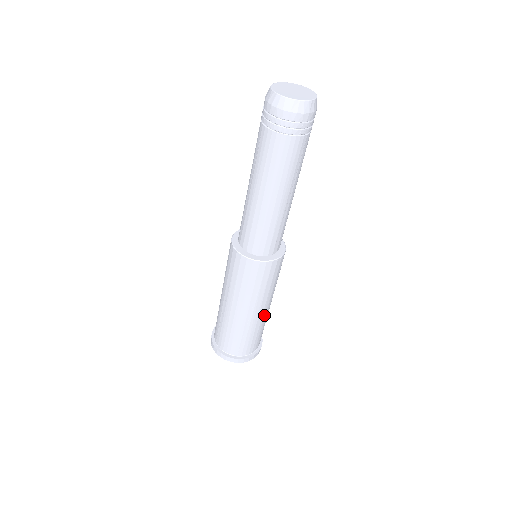
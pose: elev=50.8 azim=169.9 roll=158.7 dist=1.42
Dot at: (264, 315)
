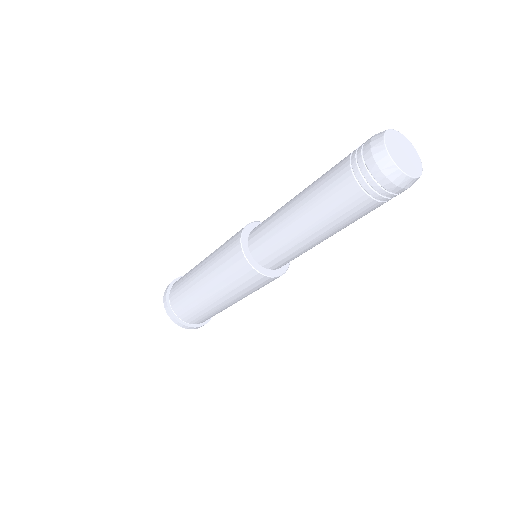
Dot at: occluded
